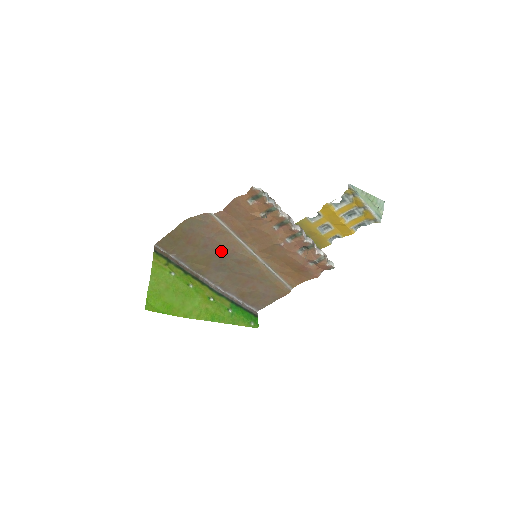
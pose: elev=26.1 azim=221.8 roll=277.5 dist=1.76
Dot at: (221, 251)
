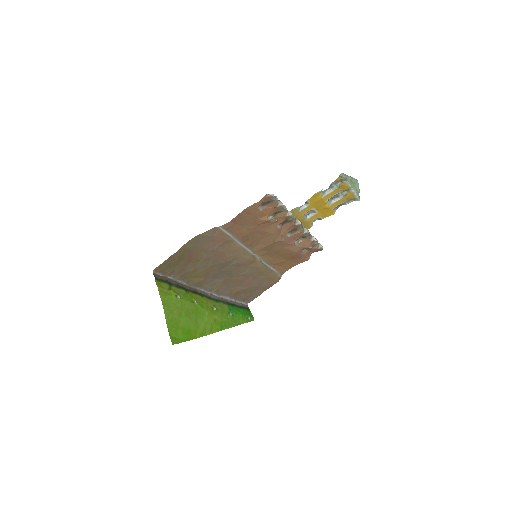
Dot at: (223, 260)
